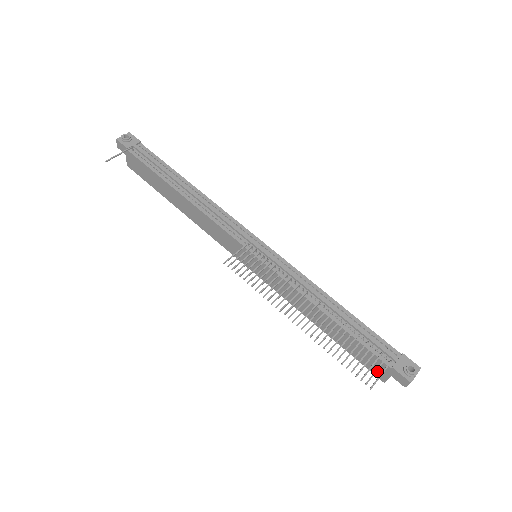
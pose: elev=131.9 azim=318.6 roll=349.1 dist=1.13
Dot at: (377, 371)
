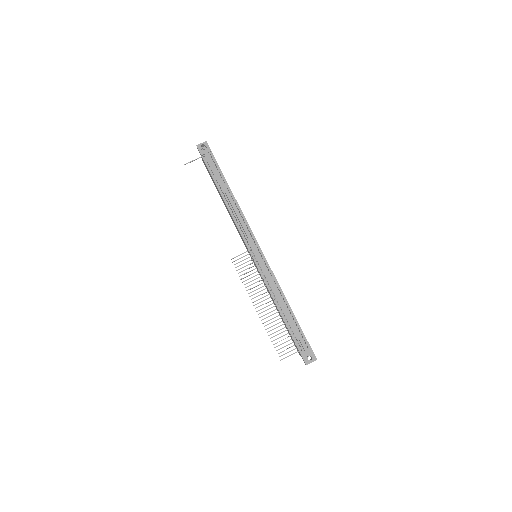
Dot at: (297, 349)
